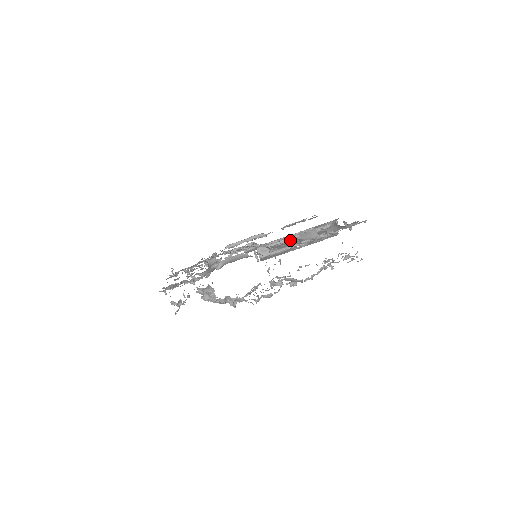
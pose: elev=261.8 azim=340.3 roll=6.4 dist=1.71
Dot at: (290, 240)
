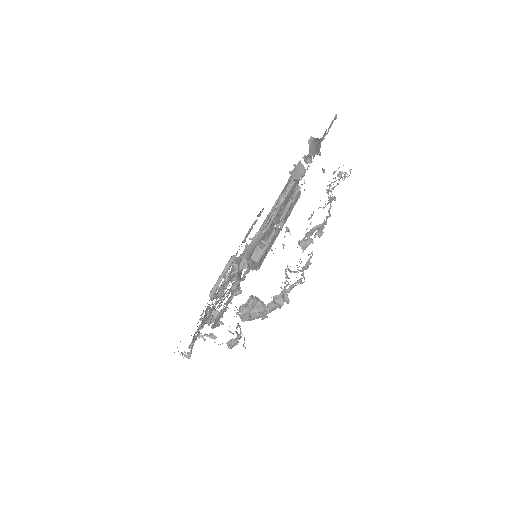
Dot at: (272, 219)
